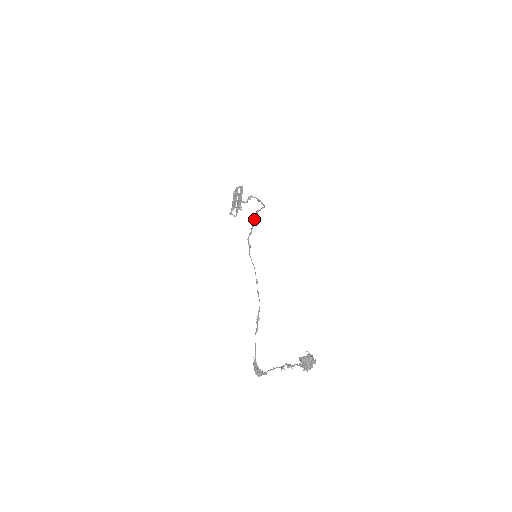
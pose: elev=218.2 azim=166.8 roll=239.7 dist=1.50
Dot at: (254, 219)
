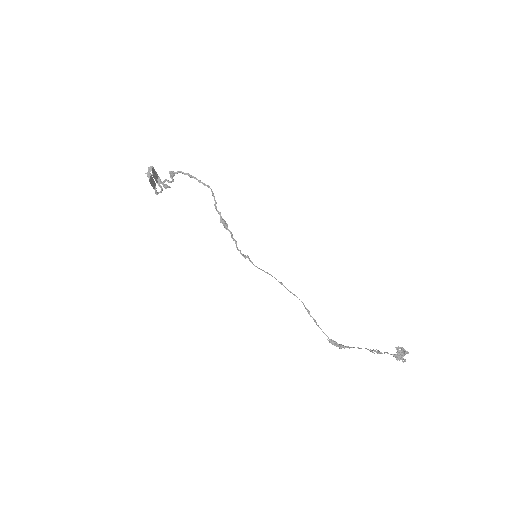
Dot at: (224, 224)
